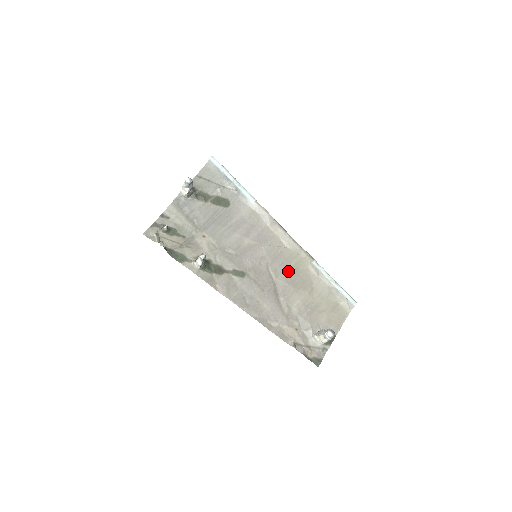
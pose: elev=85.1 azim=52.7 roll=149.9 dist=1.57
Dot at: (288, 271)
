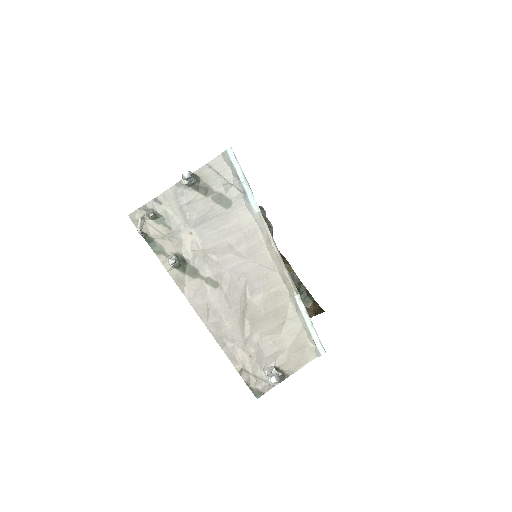
Dot at: (266, 296)
